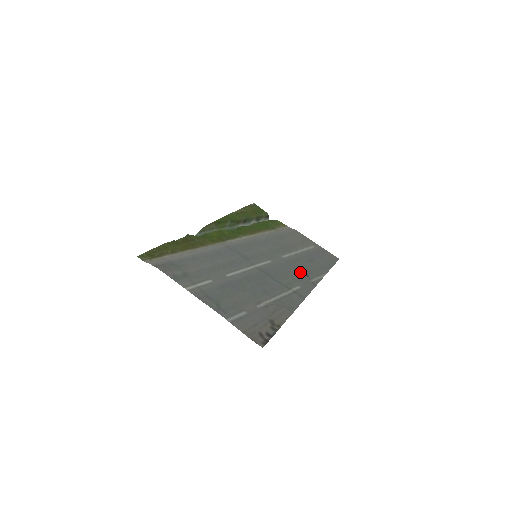
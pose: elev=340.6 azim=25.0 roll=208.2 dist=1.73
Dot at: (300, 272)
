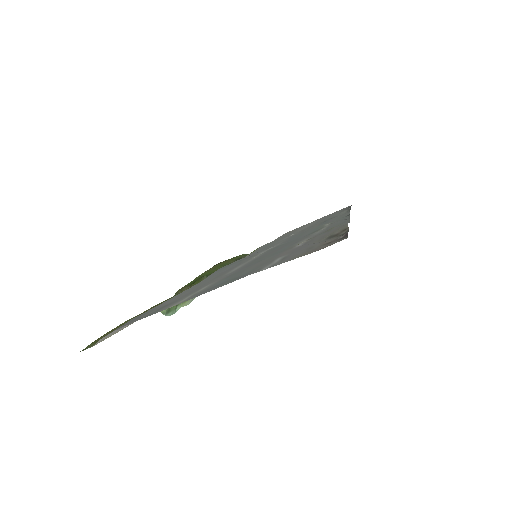
Dot at: (320, 224)
